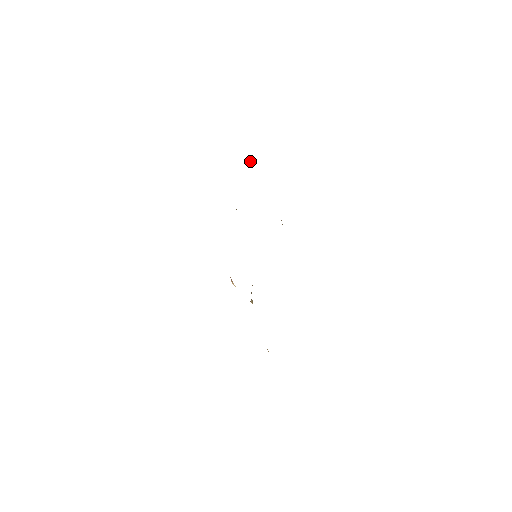
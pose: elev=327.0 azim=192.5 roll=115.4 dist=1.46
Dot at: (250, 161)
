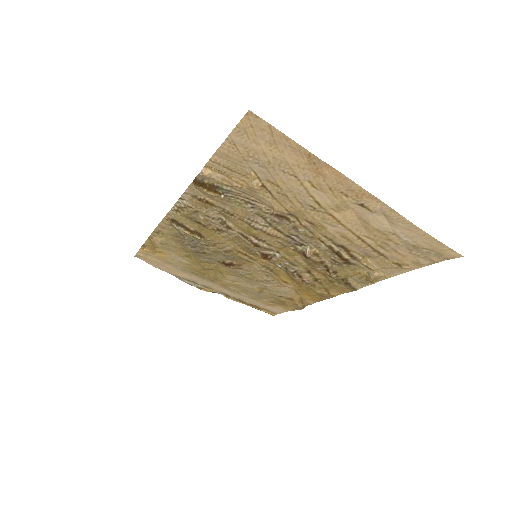
Dot at: (149, 251)
